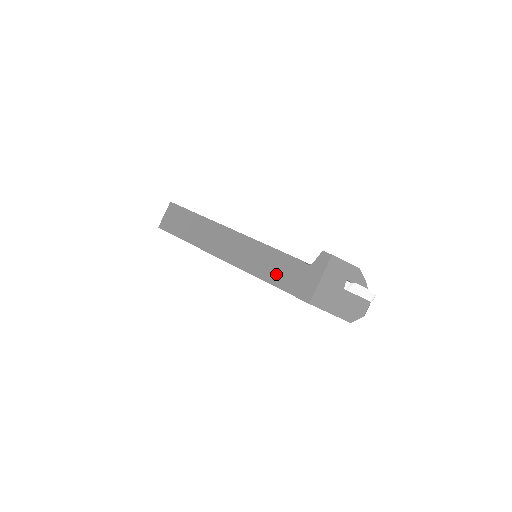
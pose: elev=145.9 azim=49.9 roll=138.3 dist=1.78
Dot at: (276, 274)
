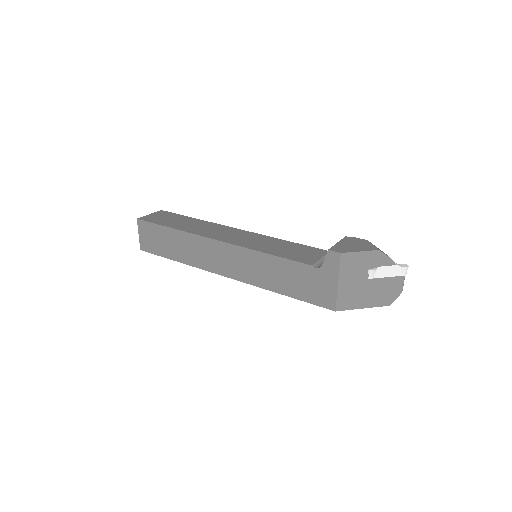
Dot at: (286, 284)
